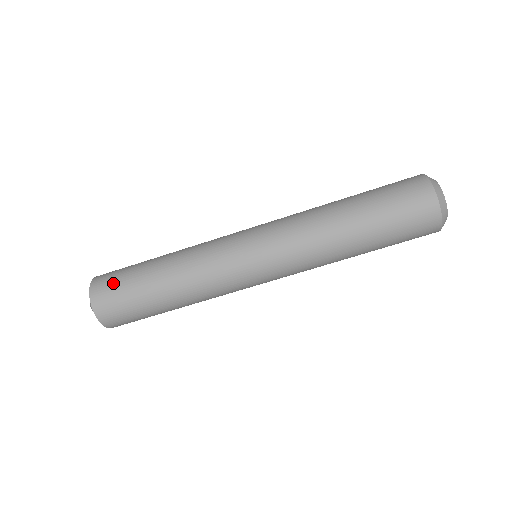
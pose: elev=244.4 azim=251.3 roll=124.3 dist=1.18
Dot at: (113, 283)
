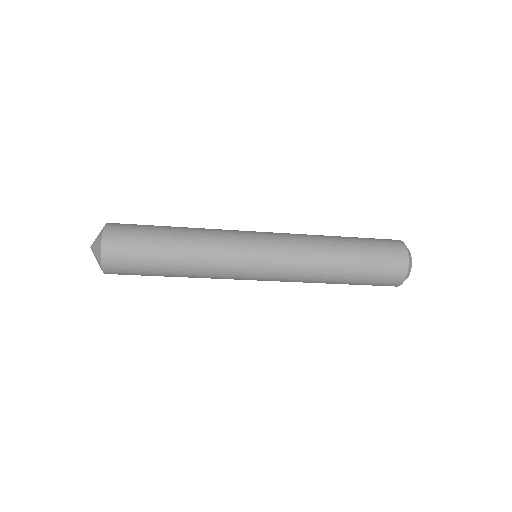
Dot at: (128, 271)
